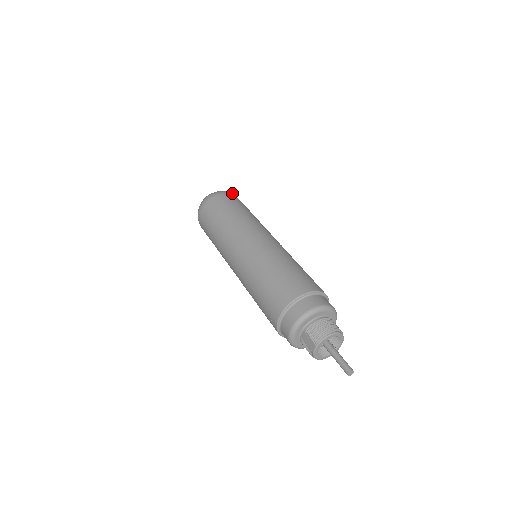
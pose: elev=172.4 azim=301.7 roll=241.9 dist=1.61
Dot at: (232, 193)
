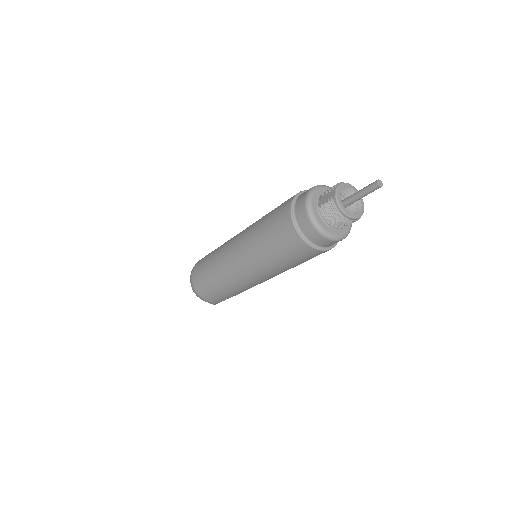
Dot at: occluded
